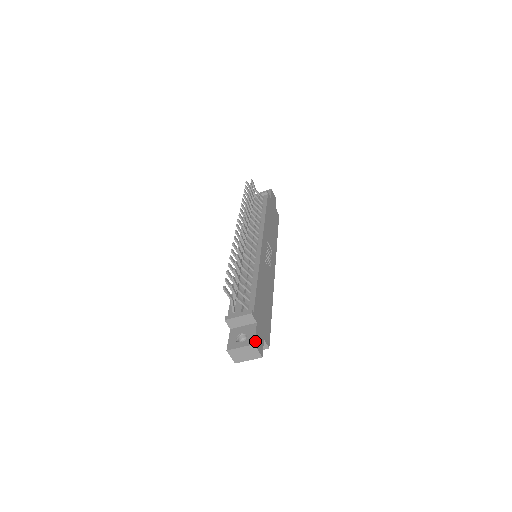
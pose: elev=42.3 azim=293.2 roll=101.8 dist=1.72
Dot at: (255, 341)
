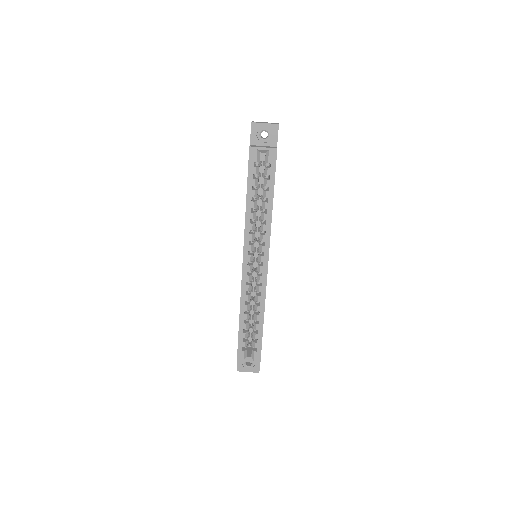
Dot at: occluded
